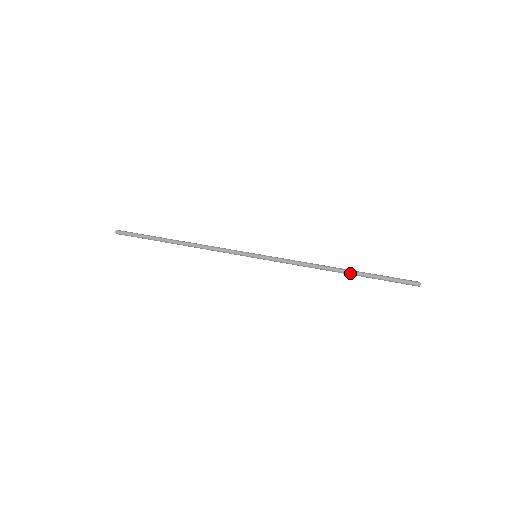
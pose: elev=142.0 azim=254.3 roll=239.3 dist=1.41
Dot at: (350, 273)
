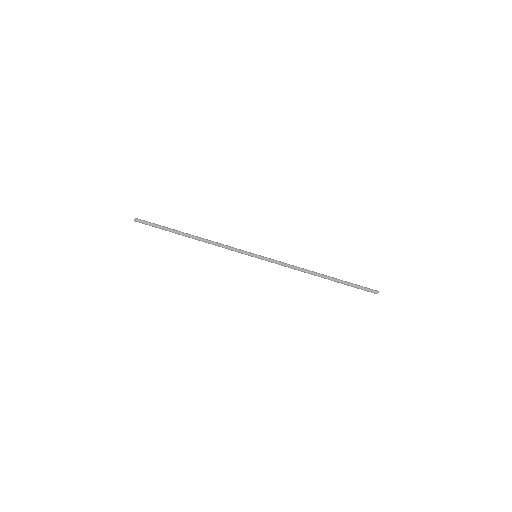
Dot at: occluded
